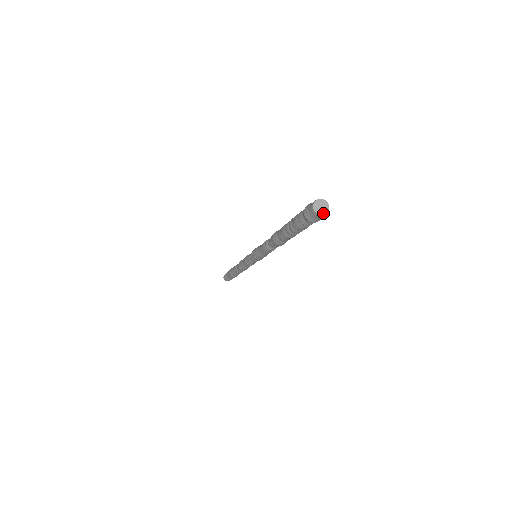
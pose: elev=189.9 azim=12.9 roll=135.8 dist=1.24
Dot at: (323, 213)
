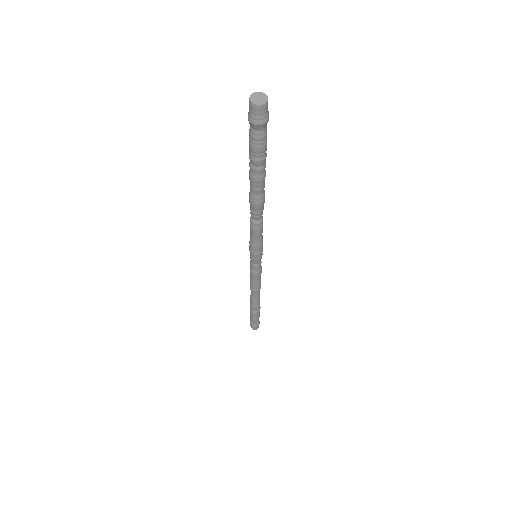
Dot at: (255, 102)
